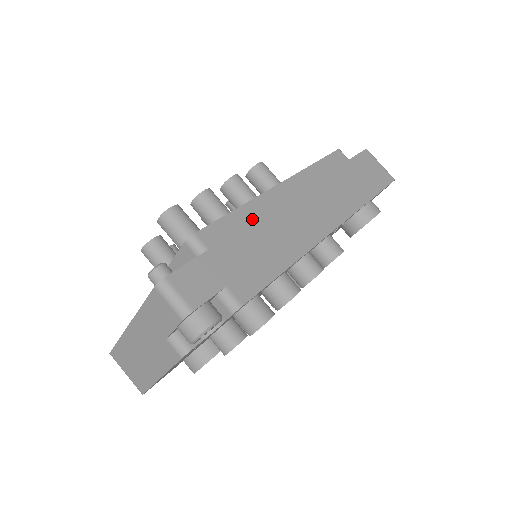
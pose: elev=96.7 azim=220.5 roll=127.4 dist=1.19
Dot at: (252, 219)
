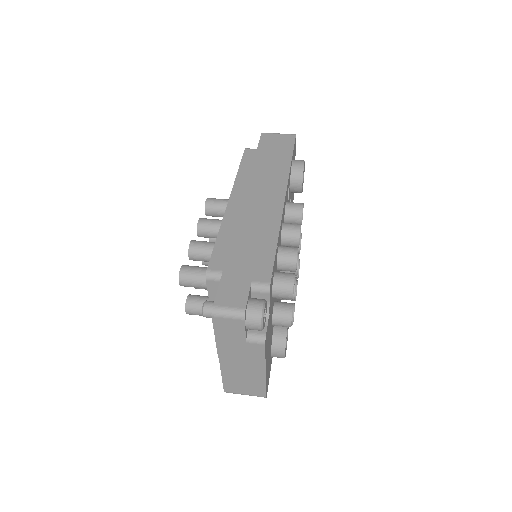
Dot at: (232, 234)
